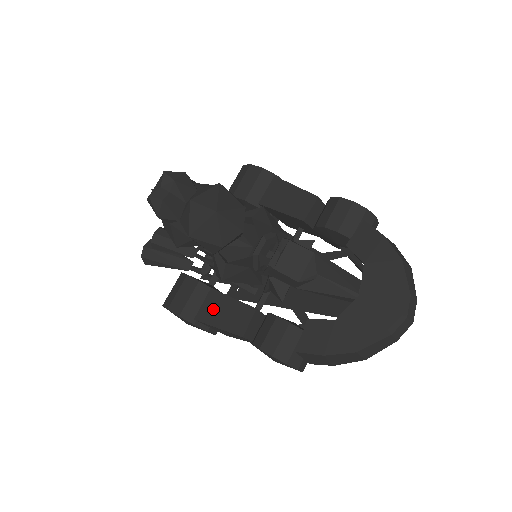
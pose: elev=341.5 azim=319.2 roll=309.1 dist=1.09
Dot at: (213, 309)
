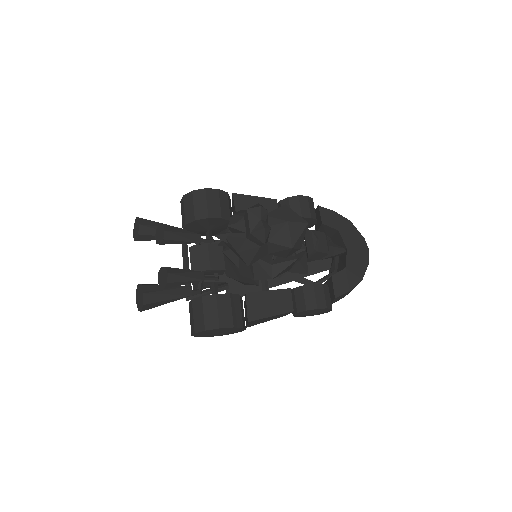
Dot at: (259, 306)
